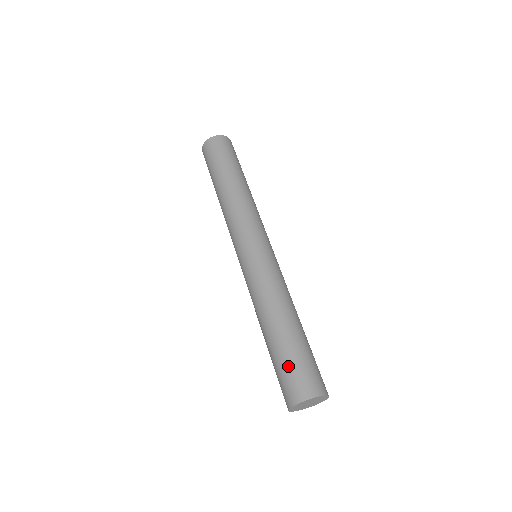
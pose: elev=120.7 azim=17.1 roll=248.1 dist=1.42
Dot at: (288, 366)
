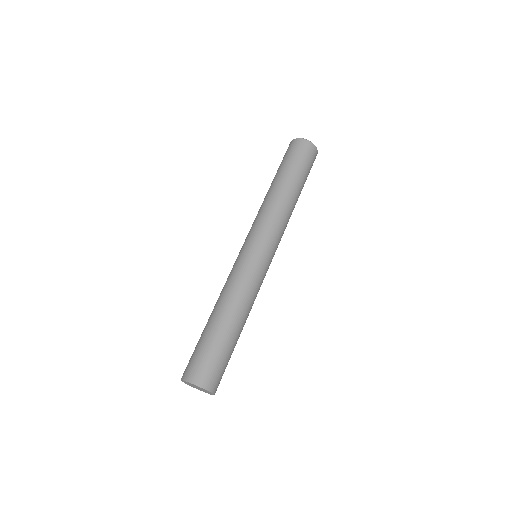
Dot at: (195, 350)
